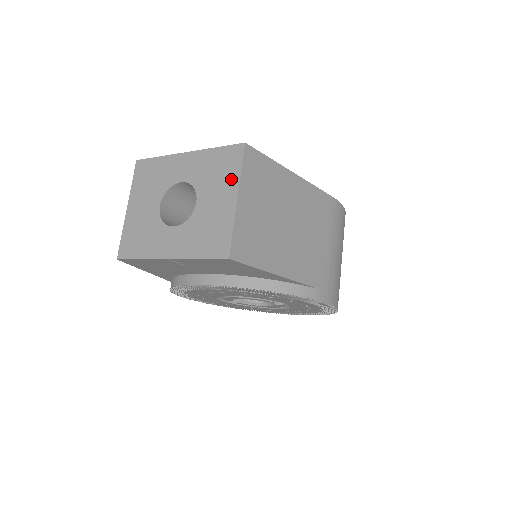
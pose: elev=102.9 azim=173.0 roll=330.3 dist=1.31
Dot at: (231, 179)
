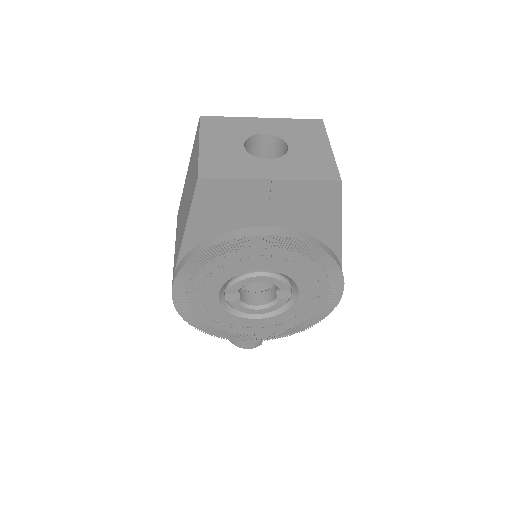
Dot at: (319, 136)
